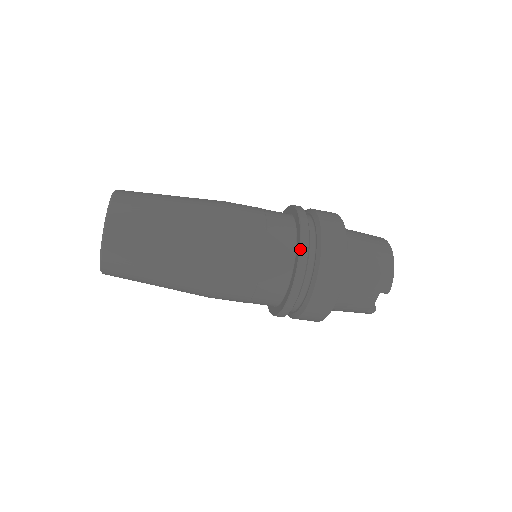
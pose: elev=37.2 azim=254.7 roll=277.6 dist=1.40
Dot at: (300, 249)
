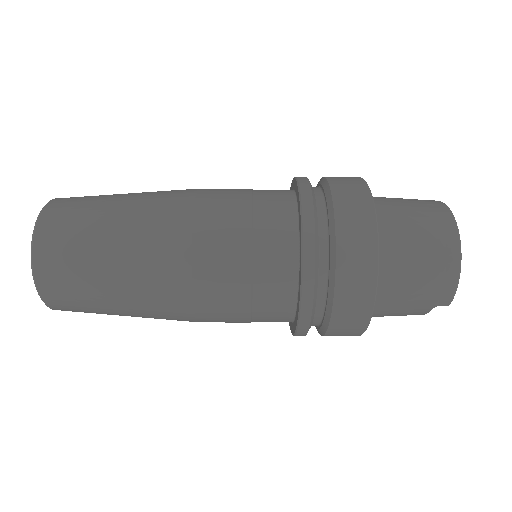
Dot at: (301, 287)
